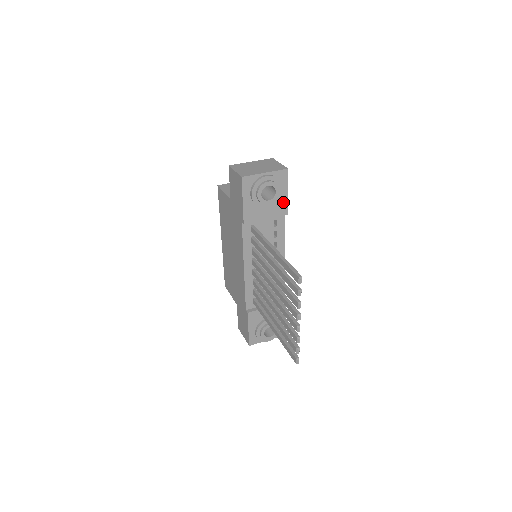
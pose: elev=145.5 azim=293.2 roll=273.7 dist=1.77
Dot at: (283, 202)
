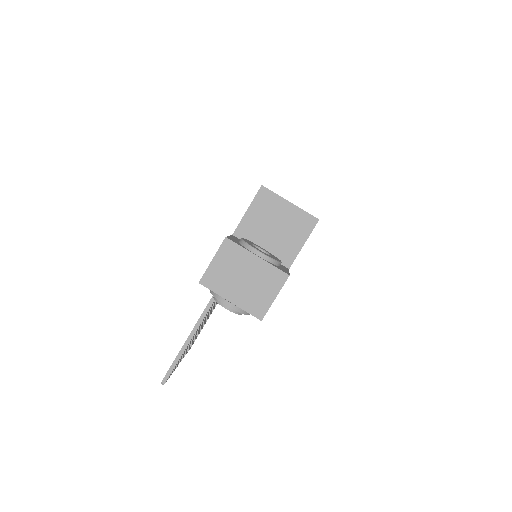
Dot at: occluded
